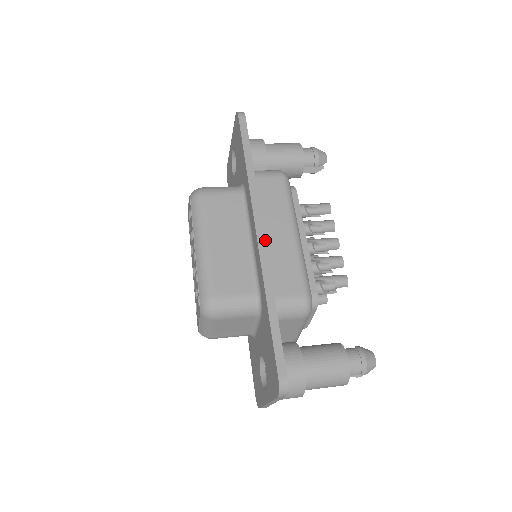
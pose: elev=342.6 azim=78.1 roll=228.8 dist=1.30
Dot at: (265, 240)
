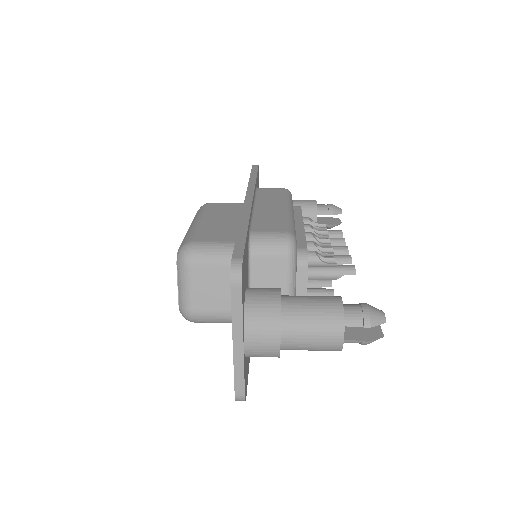
Dot at: (255, 209)
